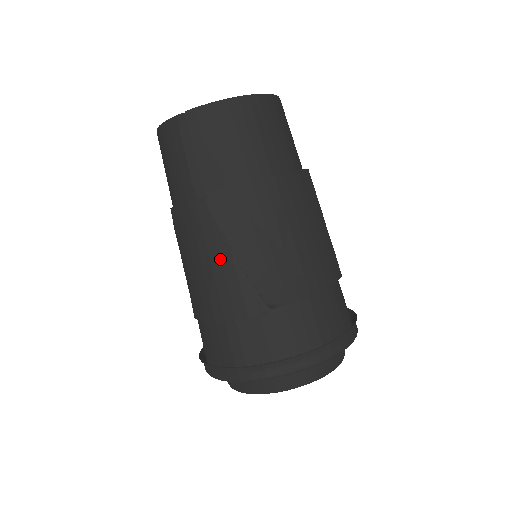
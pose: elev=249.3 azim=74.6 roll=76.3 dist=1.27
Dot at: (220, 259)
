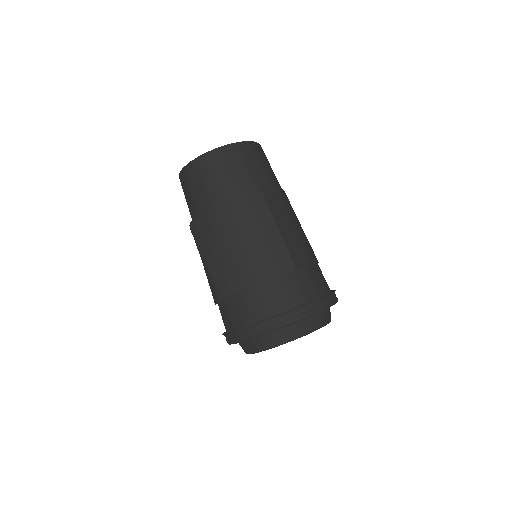
Dot at: (204, 264)
